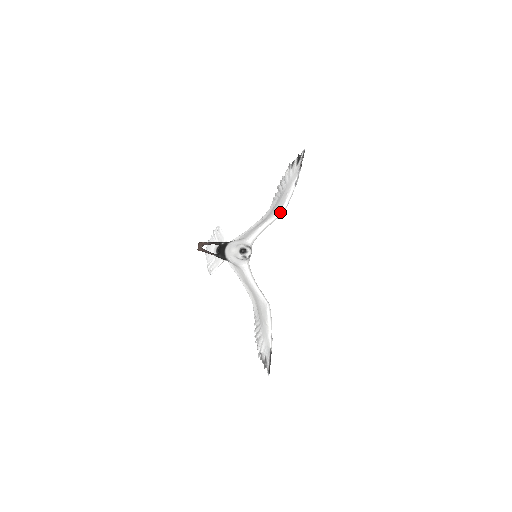
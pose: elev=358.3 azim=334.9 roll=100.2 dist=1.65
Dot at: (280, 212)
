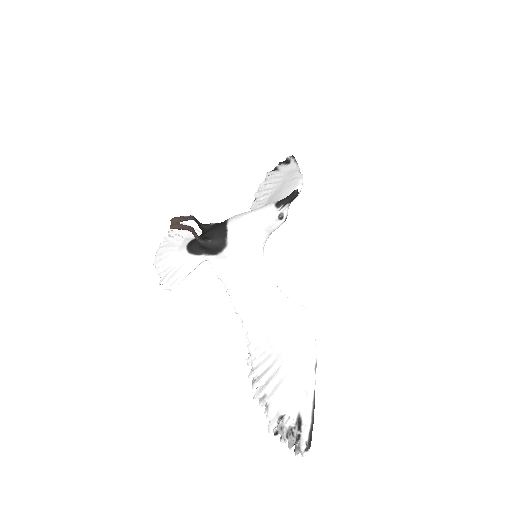
Dot at: occluded
